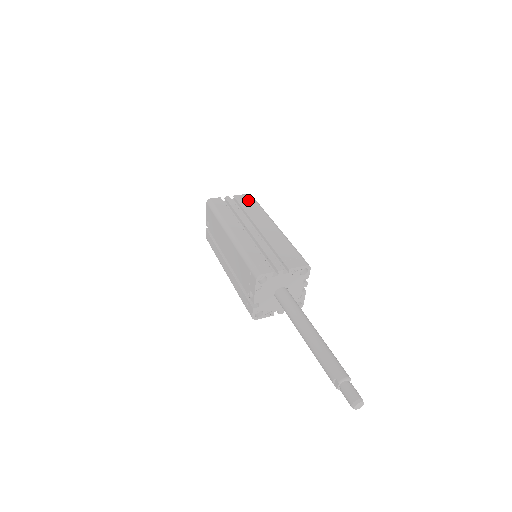
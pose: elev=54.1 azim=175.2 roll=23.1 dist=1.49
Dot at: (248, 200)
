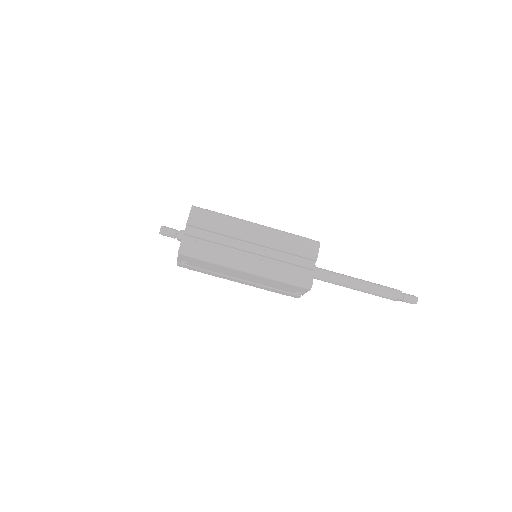
Dot at: (203, 217)
